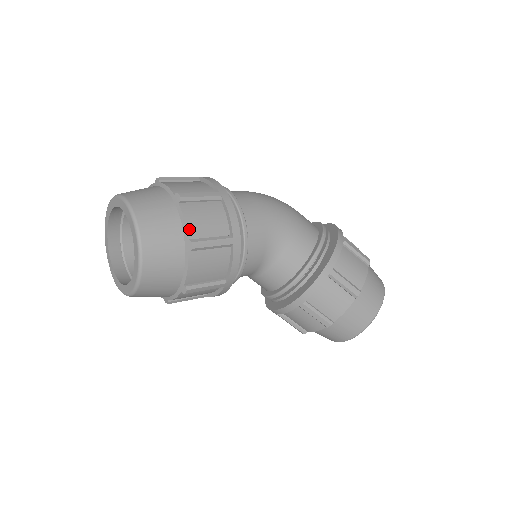
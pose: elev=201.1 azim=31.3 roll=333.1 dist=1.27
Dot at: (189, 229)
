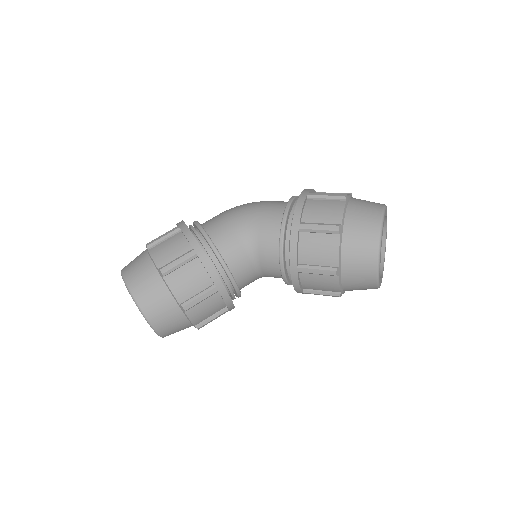
Dot at: (157, 262)
